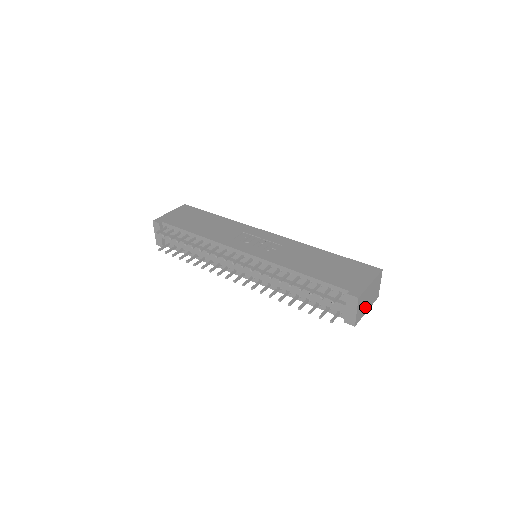
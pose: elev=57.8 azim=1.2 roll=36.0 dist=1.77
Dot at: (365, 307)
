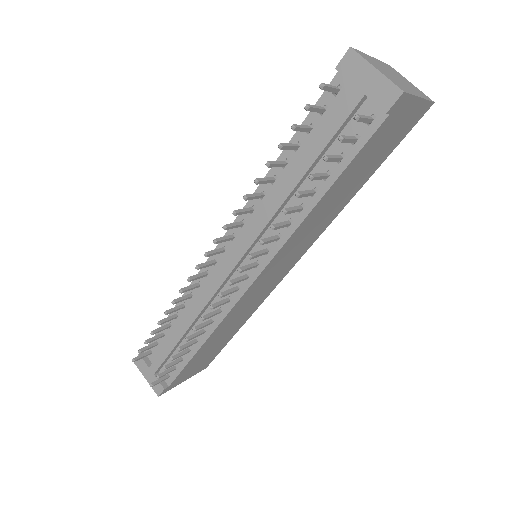
Dot at: occluded
